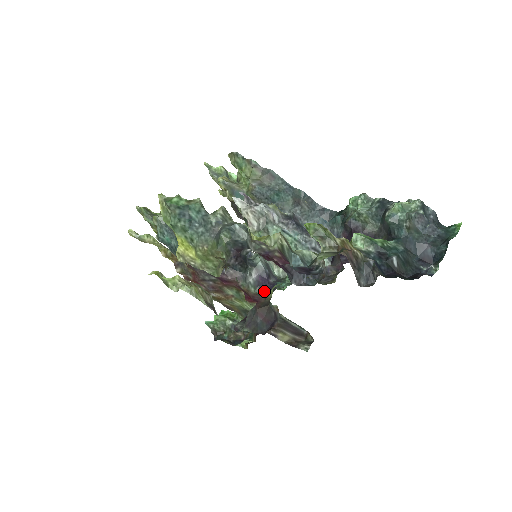
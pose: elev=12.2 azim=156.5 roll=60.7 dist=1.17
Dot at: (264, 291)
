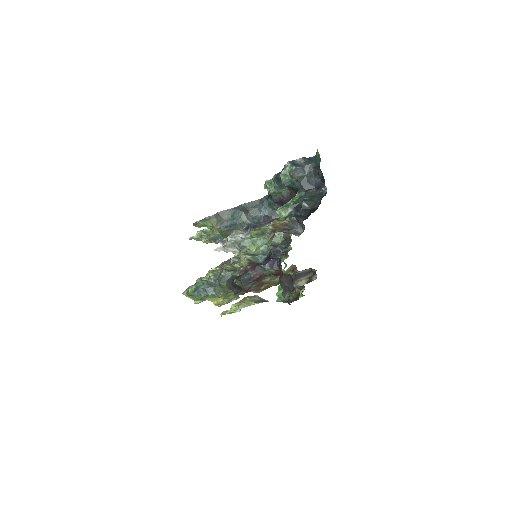
Dot at: (278, 266)
